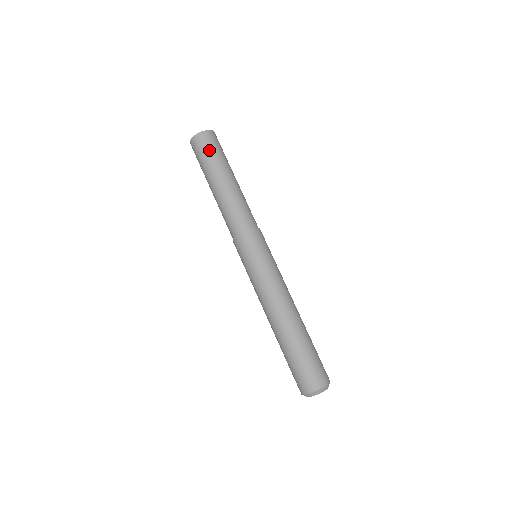
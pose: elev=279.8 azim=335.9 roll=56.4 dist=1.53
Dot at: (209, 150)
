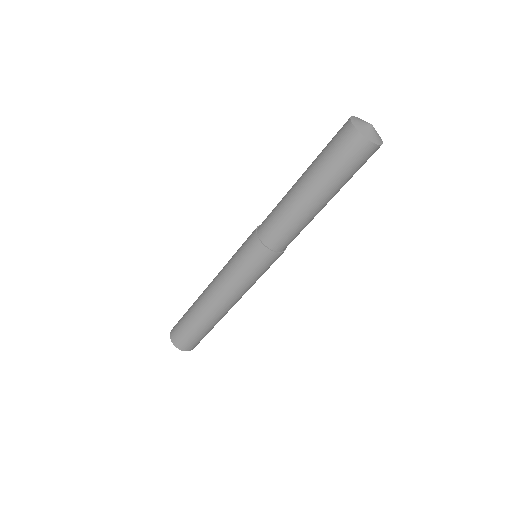
Dot at: (354, 168)
